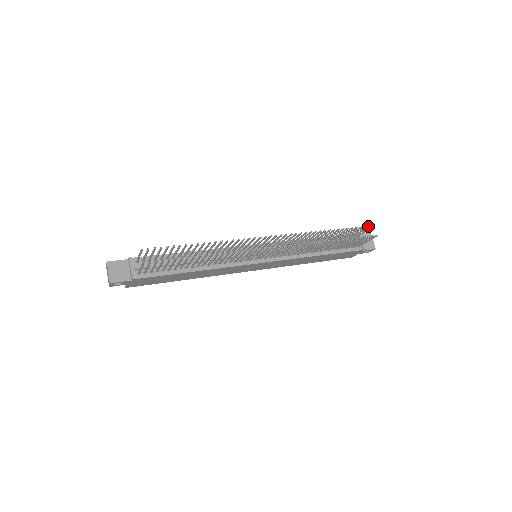
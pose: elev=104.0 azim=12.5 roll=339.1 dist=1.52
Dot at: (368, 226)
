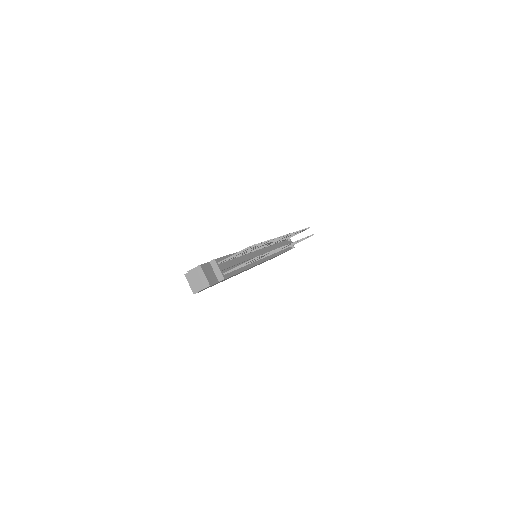
Dot at: occluded
